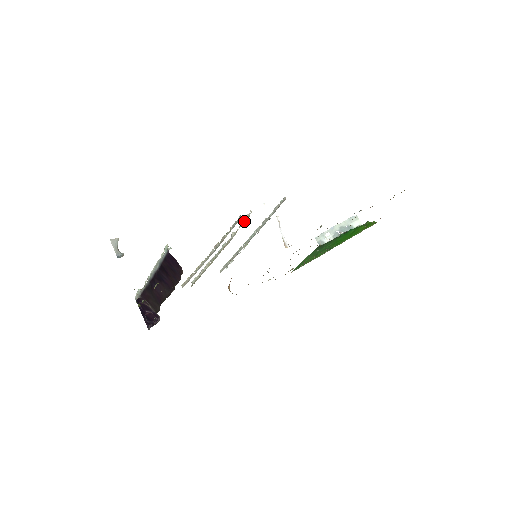
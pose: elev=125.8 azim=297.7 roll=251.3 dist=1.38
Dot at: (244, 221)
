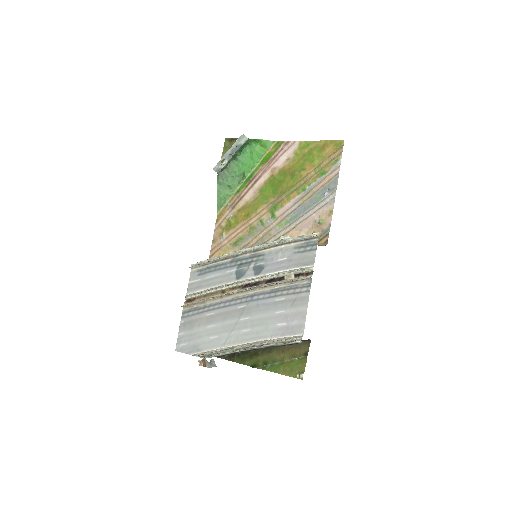
Dot at: (301, 272)
